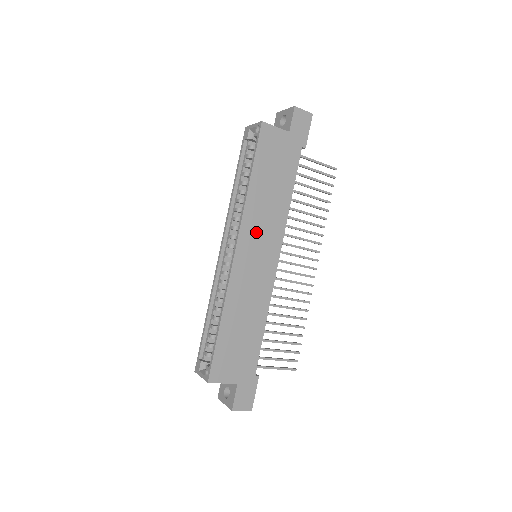
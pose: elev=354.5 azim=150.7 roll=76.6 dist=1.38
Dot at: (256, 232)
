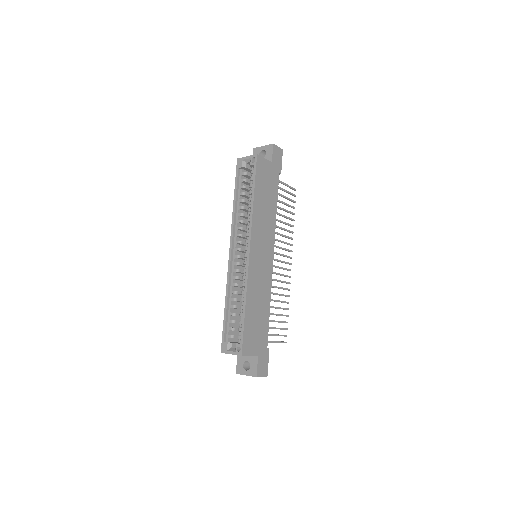
Dot at: (260, 236)
